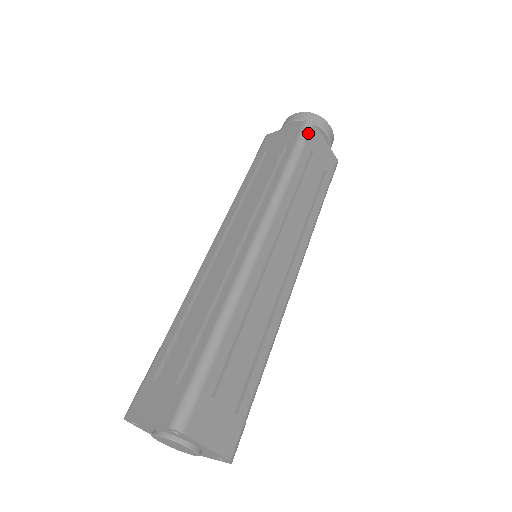
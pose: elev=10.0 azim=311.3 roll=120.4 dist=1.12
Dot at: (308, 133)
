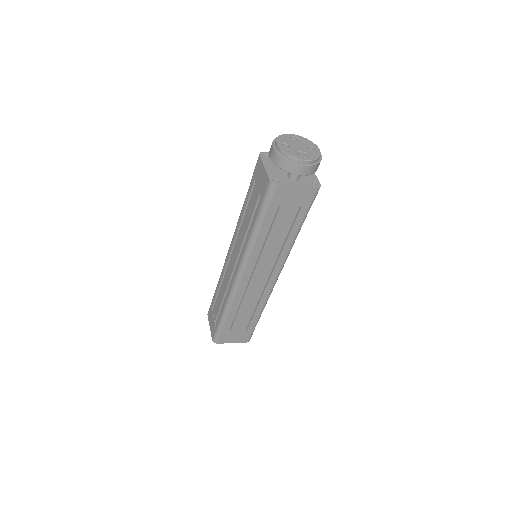
Dot at: (270, 196)
